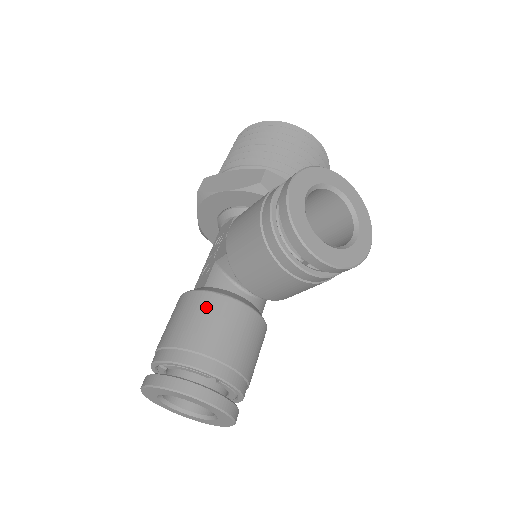
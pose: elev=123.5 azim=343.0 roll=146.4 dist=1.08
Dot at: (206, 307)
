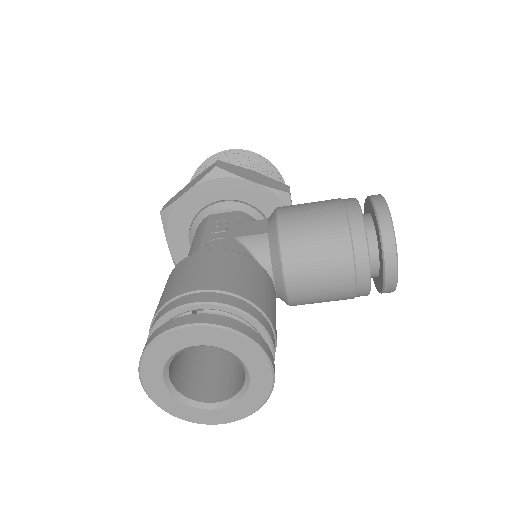
Dot at: (254, 270)
